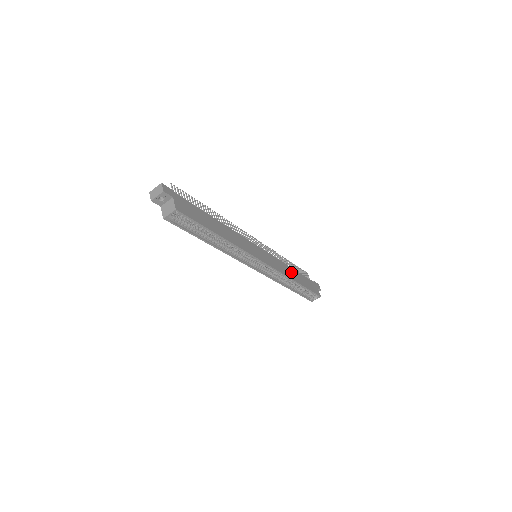
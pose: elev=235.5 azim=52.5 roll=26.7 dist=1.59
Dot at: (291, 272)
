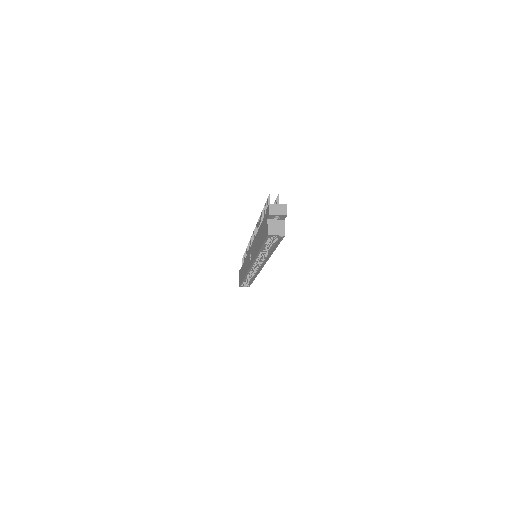
Dot at: occluded
